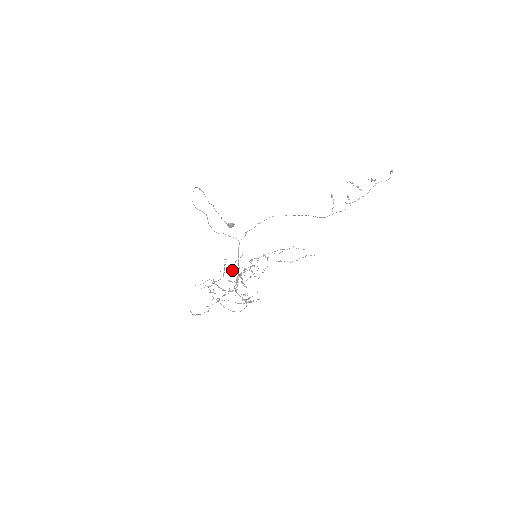
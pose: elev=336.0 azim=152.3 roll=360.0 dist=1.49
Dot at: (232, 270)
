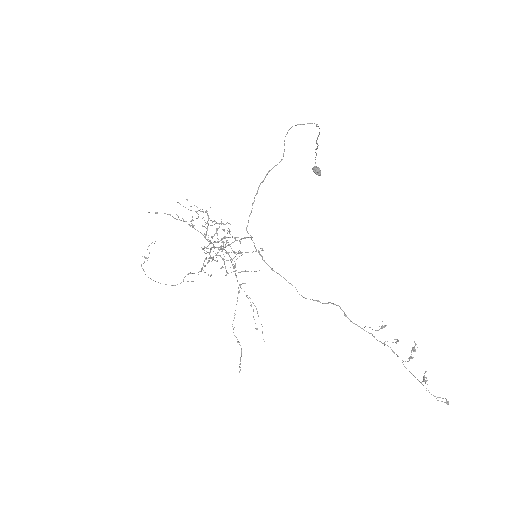
Dot at: occluded
